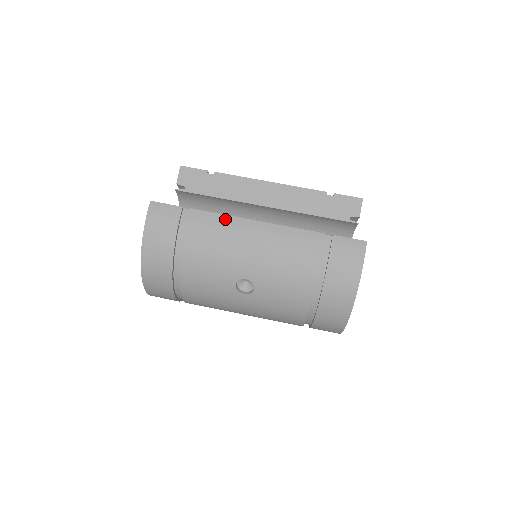
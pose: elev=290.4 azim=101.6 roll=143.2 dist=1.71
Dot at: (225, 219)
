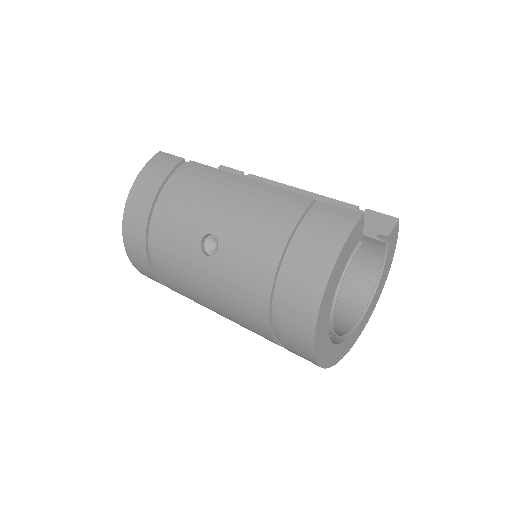
Dot at: (217, 172)
